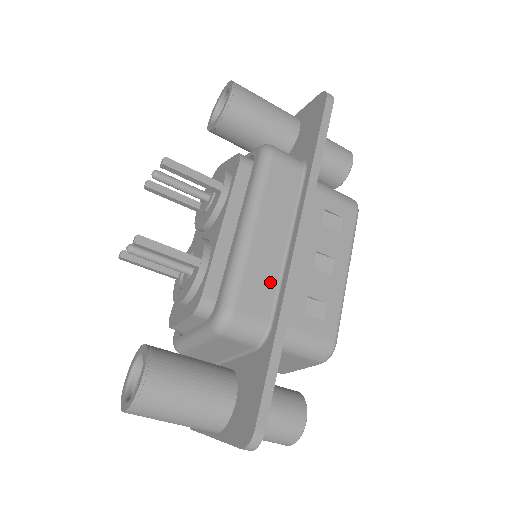
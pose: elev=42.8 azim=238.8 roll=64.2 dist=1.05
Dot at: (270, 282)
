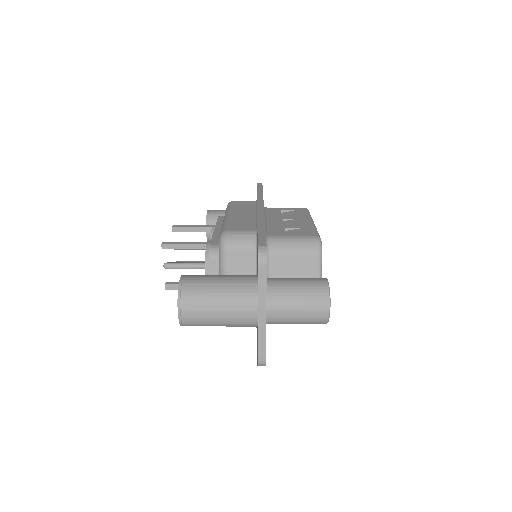
Dot at: (249, 222)
